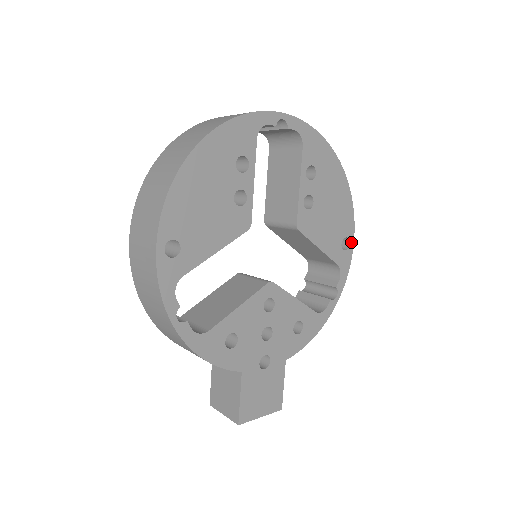
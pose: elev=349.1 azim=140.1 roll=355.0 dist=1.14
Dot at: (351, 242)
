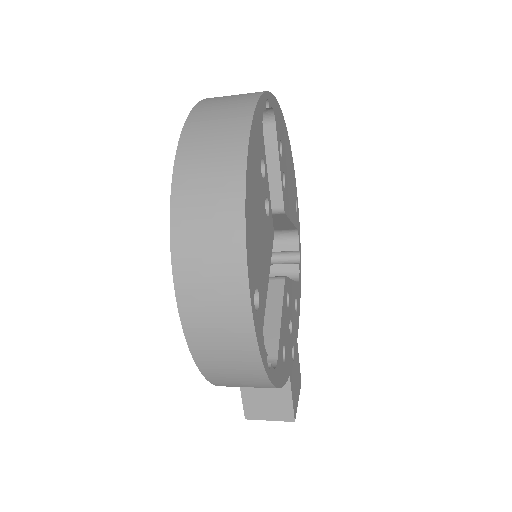
Dot at: (297, 202)
